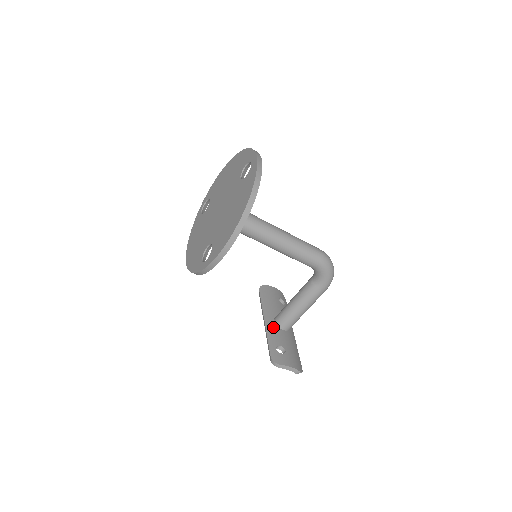
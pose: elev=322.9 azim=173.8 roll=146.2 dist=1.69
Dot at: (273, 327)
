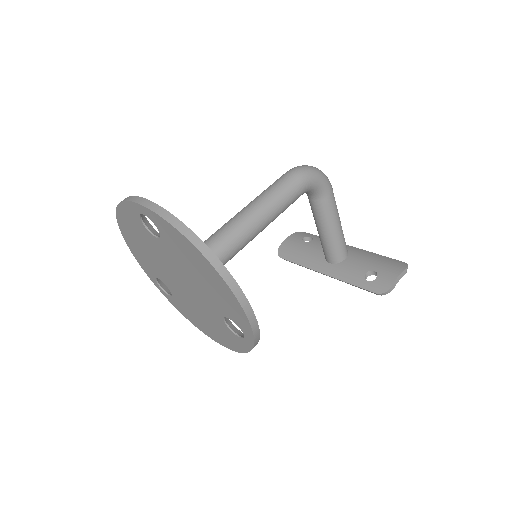
Dot at: (337, 269)
